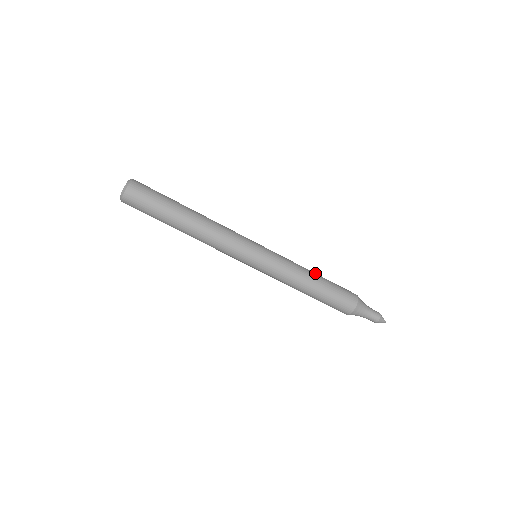
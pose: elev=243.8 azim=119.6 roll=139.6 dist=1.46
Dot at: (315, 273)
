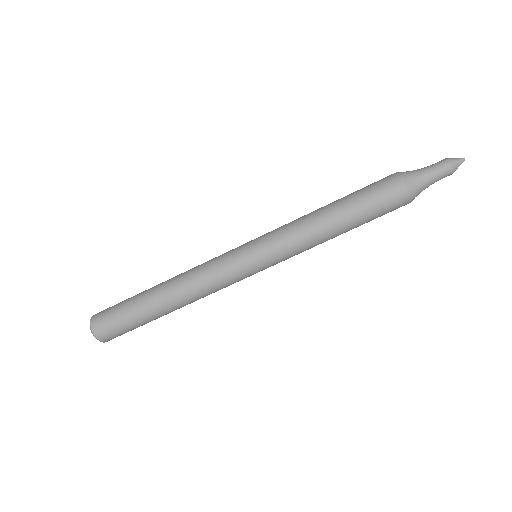
Dot at: (327, 205)
